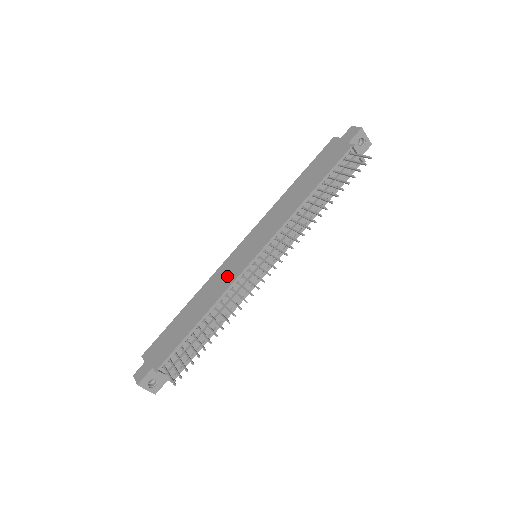
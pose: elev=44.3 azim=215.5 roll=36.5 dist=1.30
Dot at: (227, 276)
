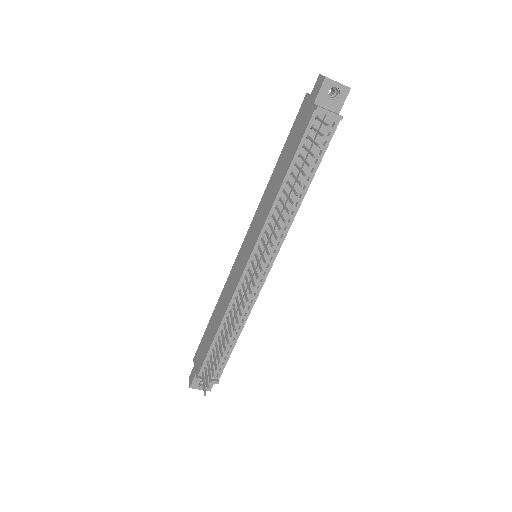
Dot at: (232, 283)
